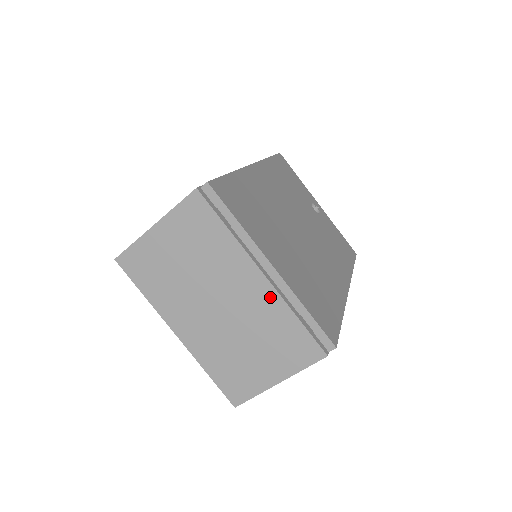
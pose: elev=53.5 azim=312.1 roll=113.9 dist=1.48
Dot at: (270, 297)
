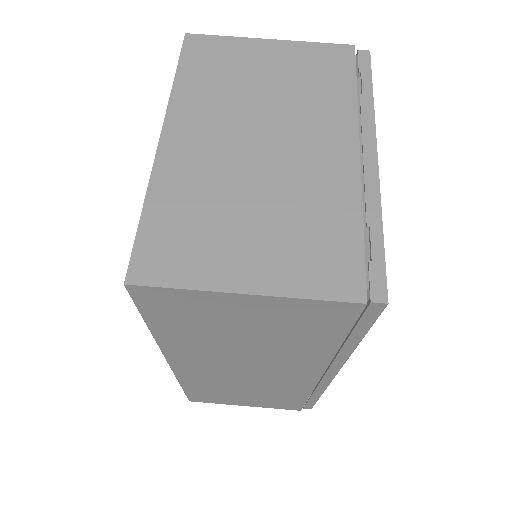
Dot at: (345, 178)
